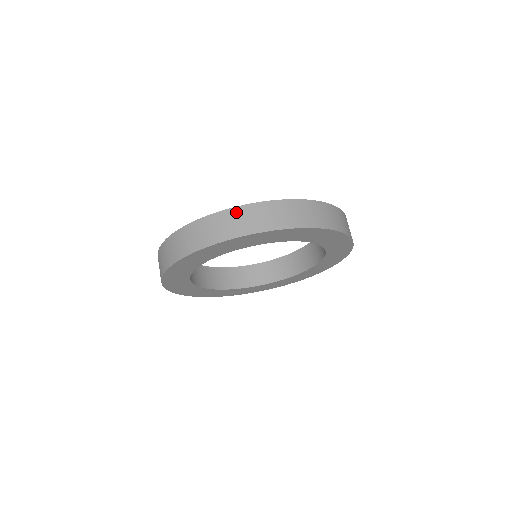
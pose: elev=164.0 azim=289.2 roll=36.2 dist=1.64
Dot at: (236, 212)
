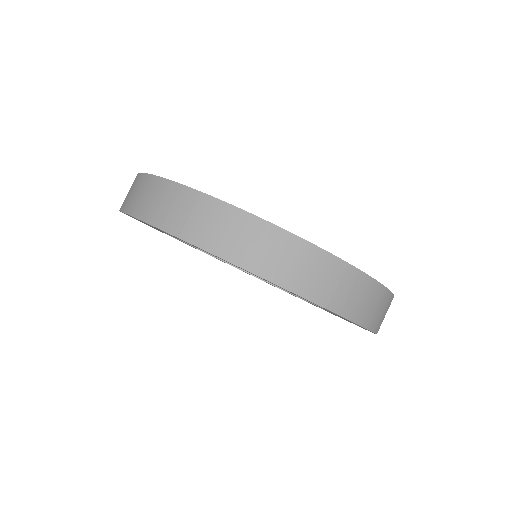
Dot at: (163, 186)
